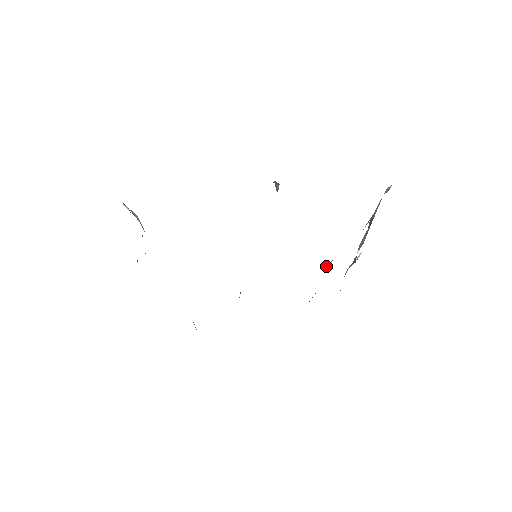
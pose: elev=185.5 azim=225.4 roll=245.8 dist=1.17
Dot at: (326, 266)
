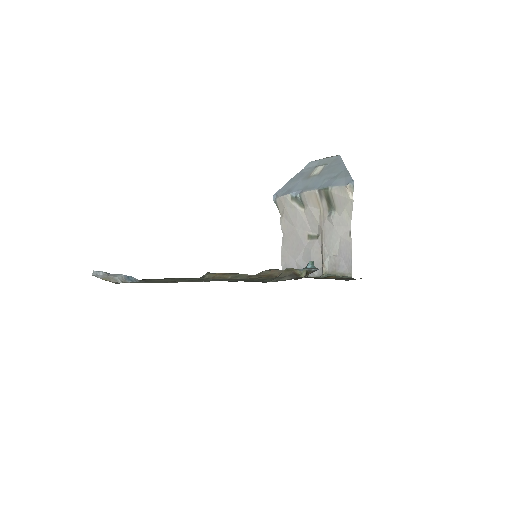
Dot at: (326, 267)
